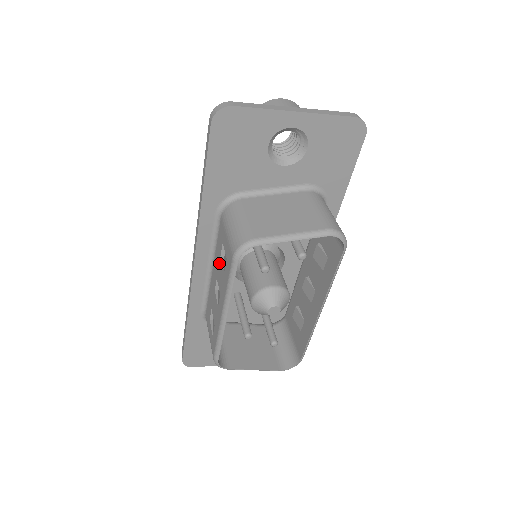
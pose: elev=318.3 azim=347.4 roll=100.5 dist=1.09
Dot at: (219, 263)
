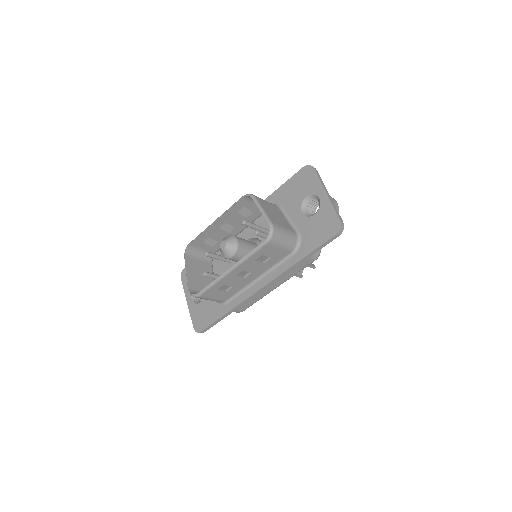
Dot at: (242, 217)
